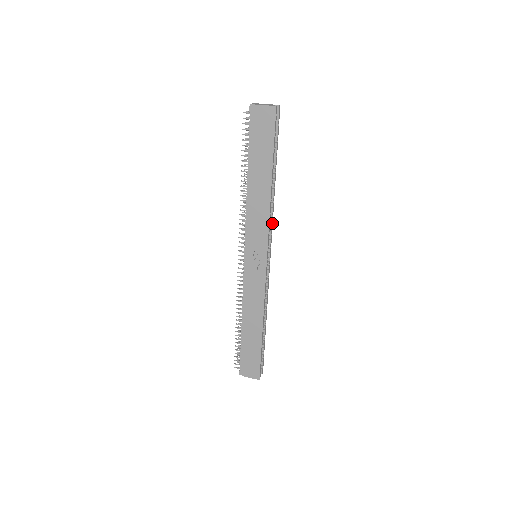
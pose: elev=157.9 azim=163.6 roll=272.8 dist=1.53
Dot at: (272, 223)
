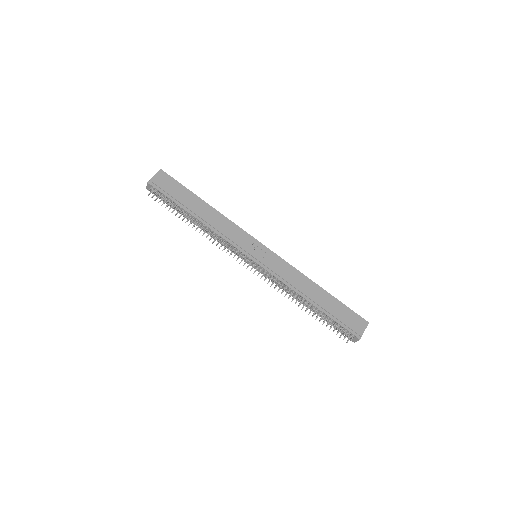
Dot at: occluded
